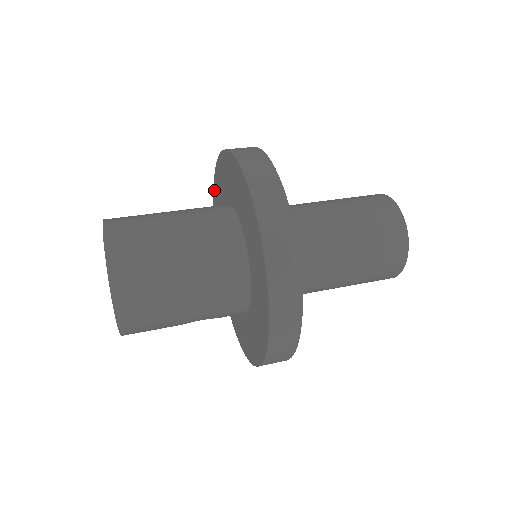
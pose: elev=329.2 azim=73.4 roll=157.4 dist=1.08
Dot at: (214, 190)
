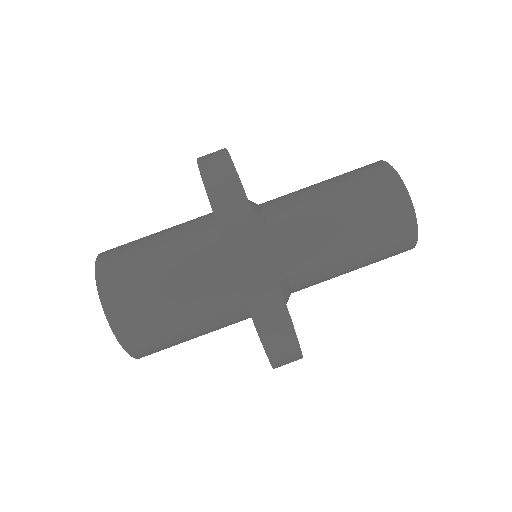
Dot at: (214, 215)
